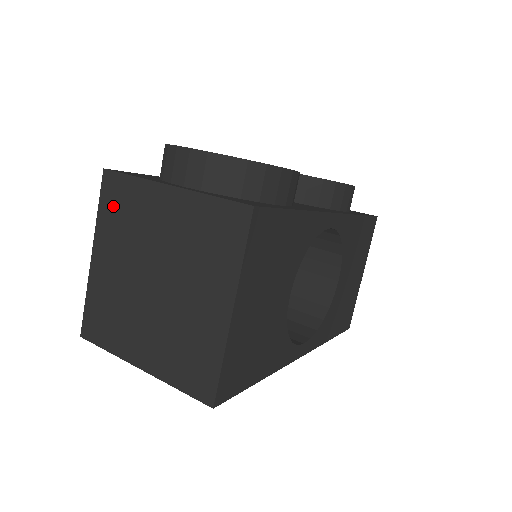
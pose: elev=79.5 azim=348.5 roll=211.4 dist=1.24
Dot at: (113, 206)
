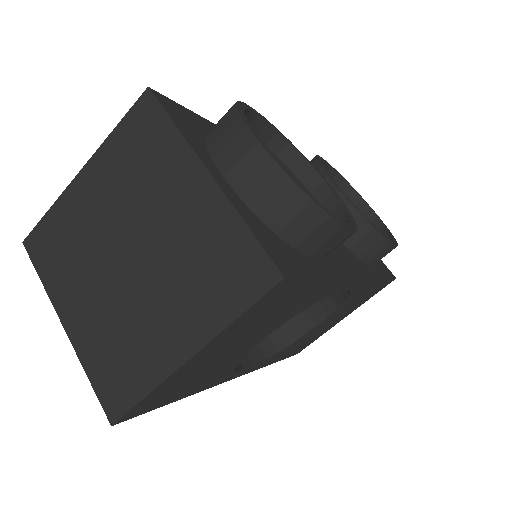
Dot at: (133, 139)
